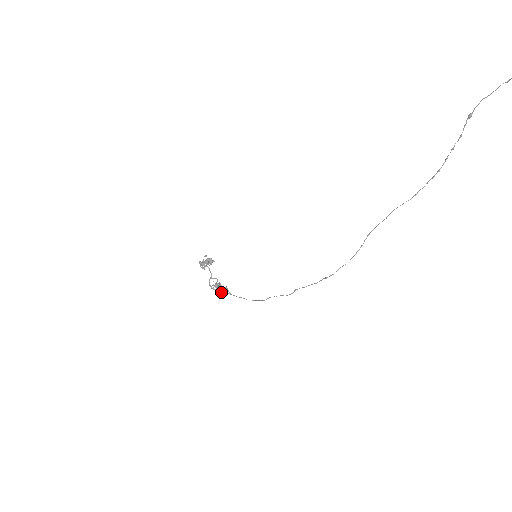
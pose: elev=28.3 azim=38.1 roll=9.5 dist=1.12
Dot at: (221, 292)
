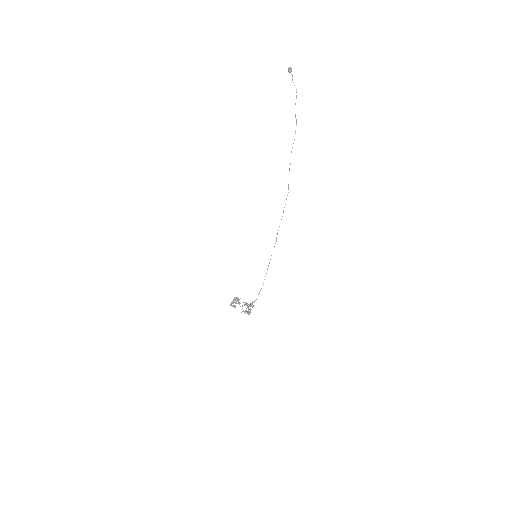
Dot at: (249, 305)
